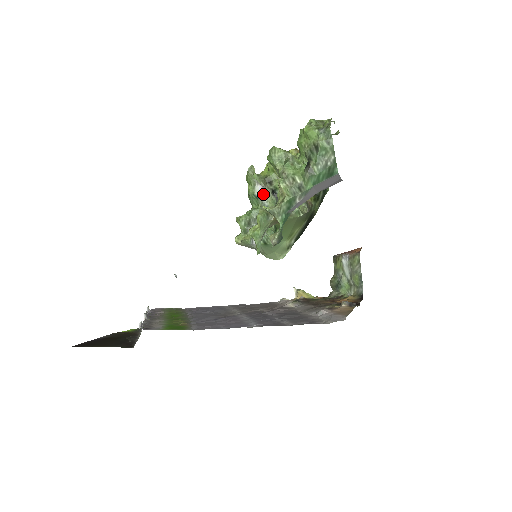
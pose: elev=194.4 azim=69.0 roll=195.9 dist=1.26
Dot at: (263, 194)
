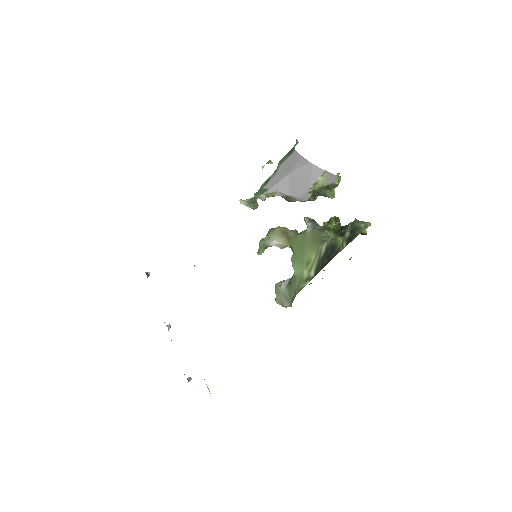
Dot at: occluded
